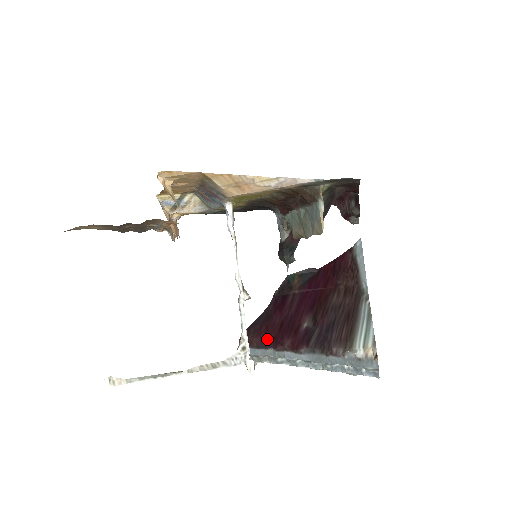
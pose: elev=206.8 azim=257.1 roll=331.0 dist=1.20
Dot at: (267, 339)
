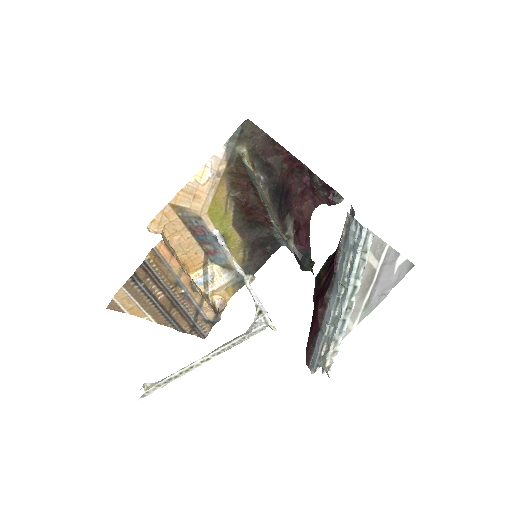
Dot at: (313, 328)
